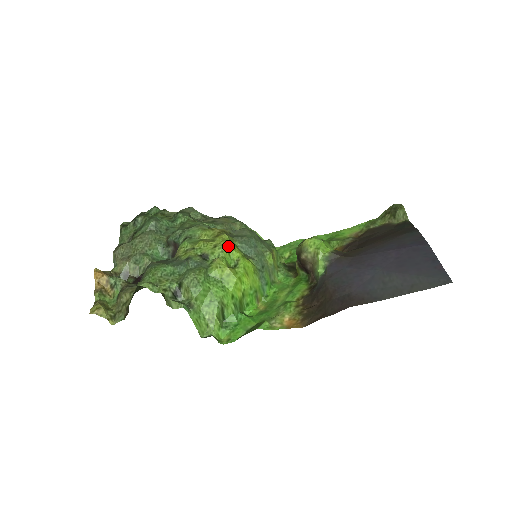
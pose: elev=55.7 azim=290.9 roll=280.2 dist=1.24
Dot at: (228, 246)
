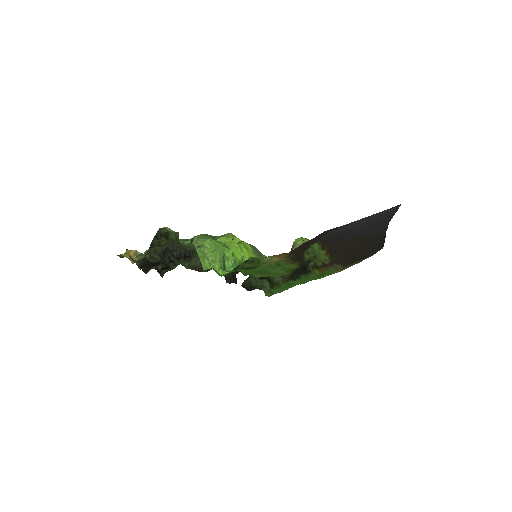
Dot at: (233, 235)
